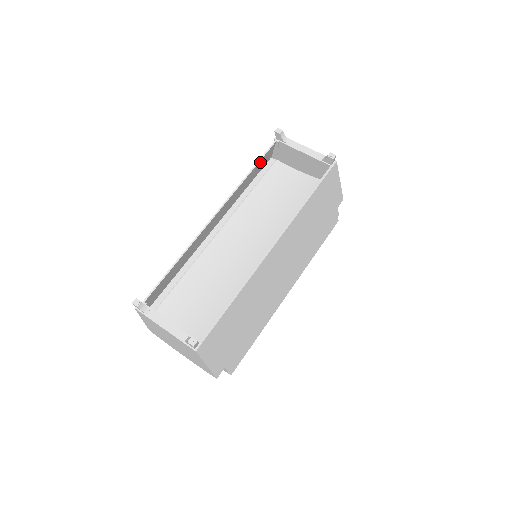
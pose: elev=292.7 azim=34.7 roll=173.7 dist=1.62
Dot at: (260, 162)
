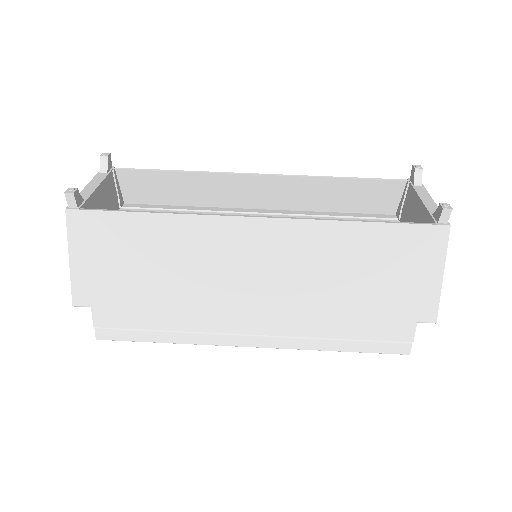
Dot at: (367, 185)
